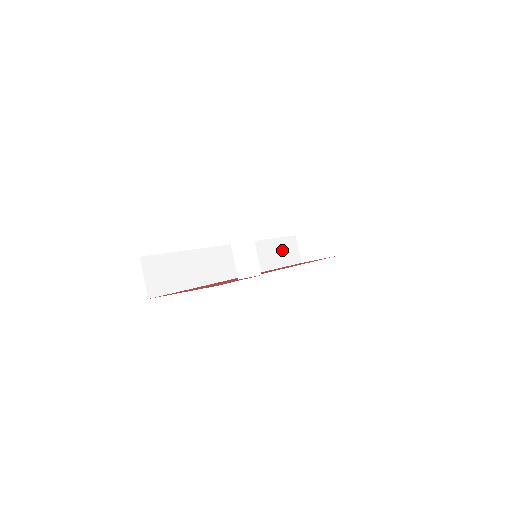
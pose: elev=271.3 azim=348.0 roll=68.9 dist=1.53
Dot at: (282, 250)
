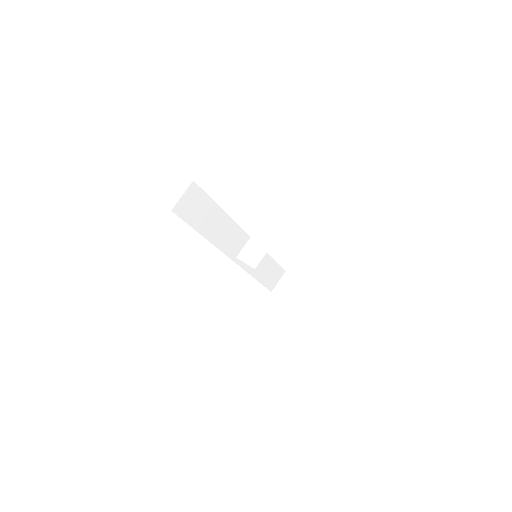
Dot at: (269, 271)
